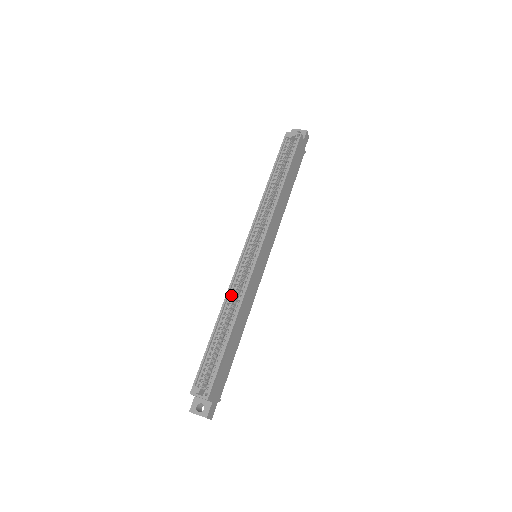
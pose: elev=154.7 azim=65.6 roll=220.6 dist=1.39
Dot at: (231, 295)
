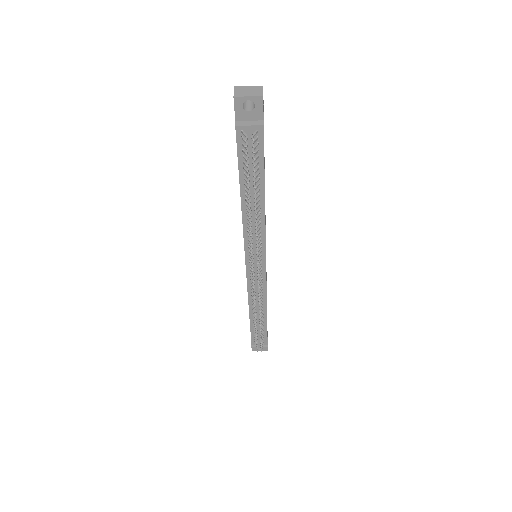
Dot at: occluded
